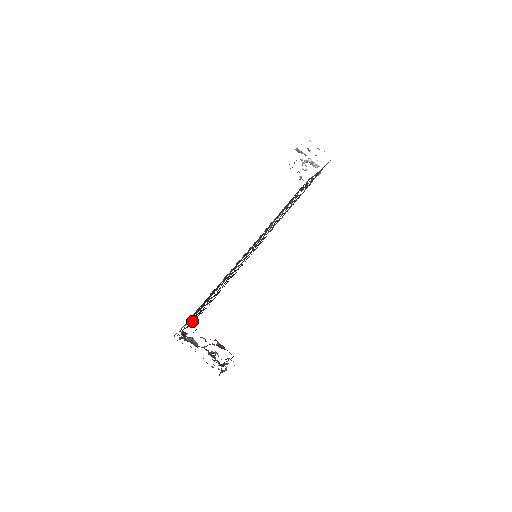
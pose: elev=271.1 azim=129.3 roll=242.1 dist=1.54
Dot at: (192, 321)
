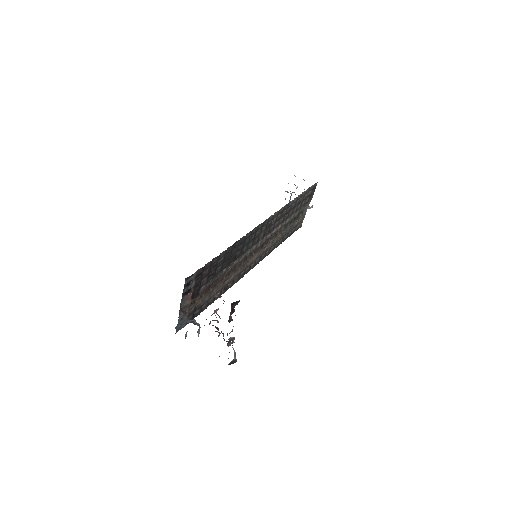
Dot at: (191, 298)
